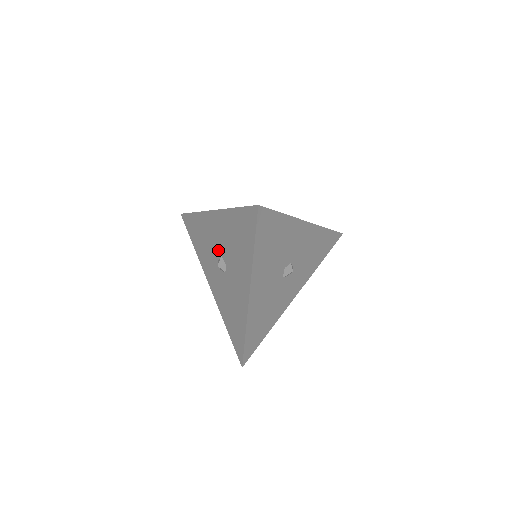
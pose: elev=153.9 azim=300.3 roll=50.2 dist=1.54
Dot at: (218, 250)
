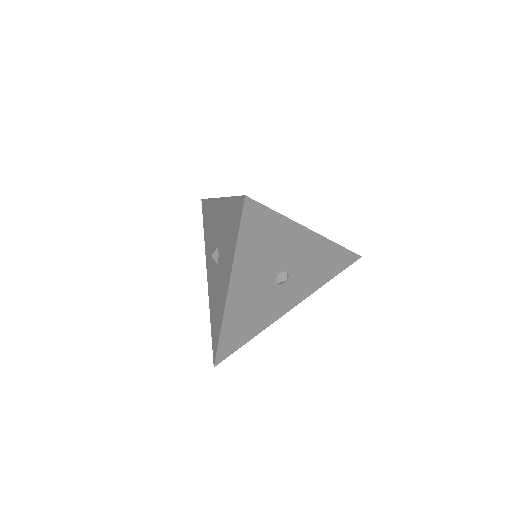
Dot at: (216, 240)
